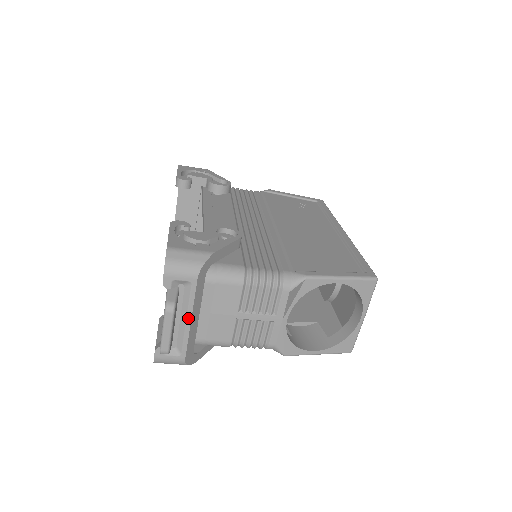
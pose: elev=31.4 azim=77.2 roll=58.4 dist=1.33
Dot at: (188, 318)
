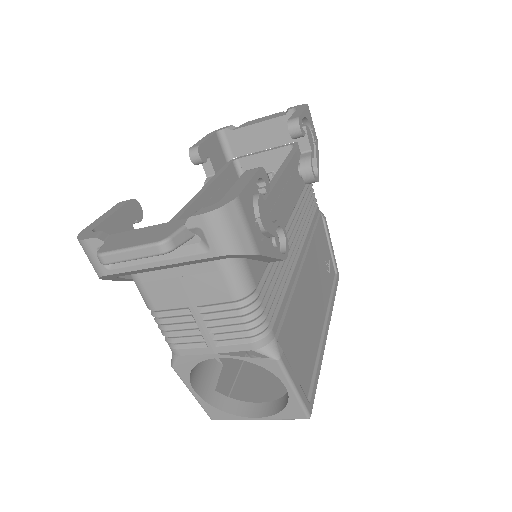
Dot at: (160, 262)
